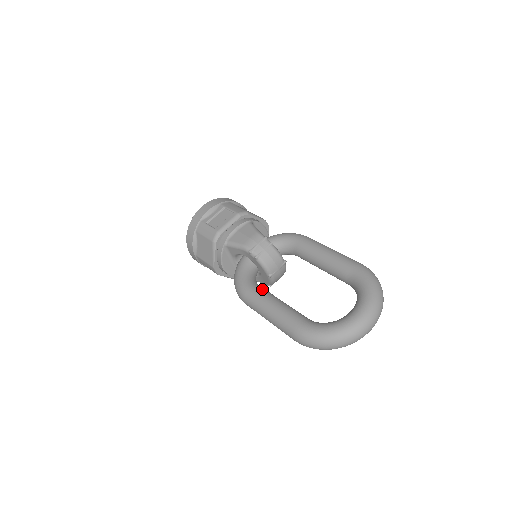
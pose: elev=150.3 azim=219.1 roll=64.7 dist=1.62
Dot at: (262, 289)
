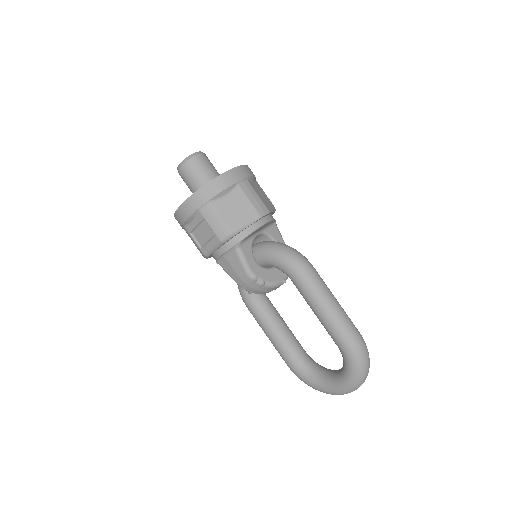
Dot at: (261, 312)
